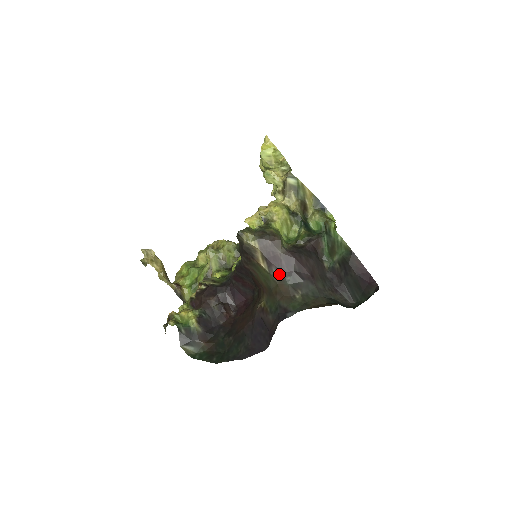
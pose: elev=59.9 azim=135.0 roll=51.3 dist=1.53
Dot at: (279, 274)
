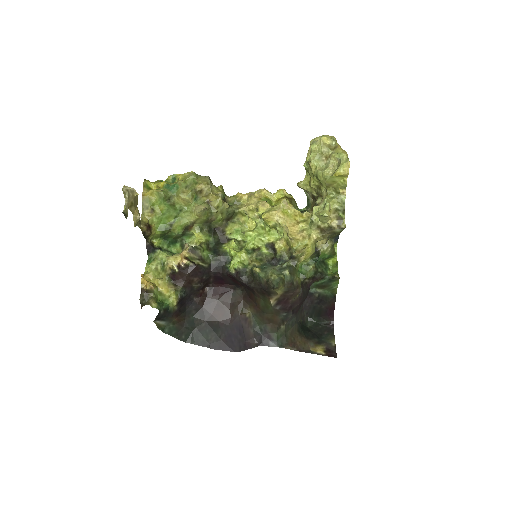
Dot at: (280, 310)
